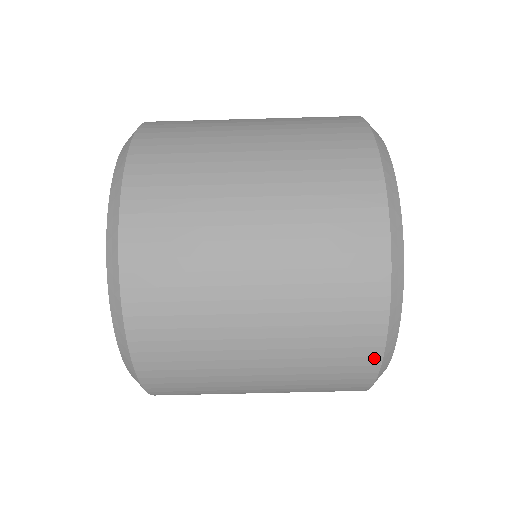
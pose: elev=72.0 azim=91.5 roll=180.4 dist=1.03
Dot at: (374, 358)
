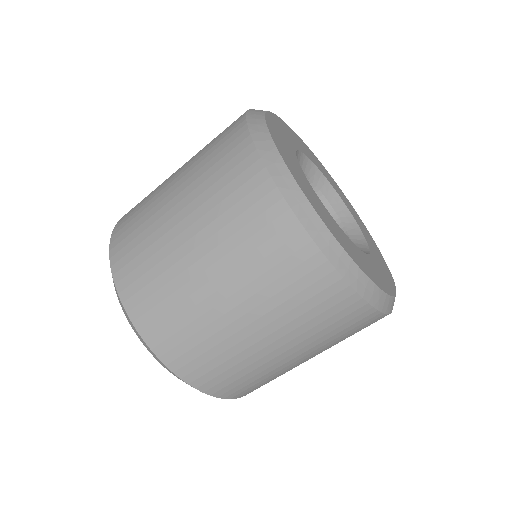
Dot at: occluded
